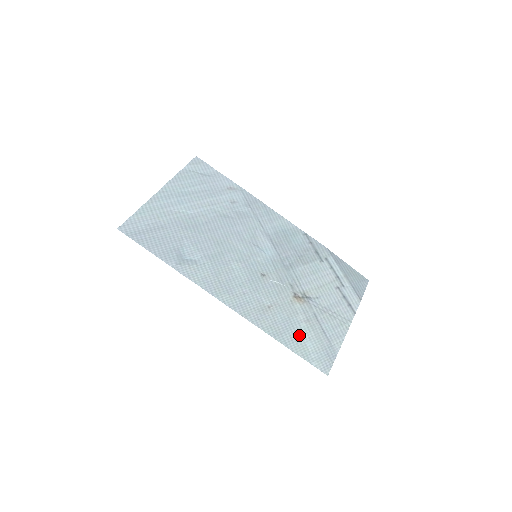
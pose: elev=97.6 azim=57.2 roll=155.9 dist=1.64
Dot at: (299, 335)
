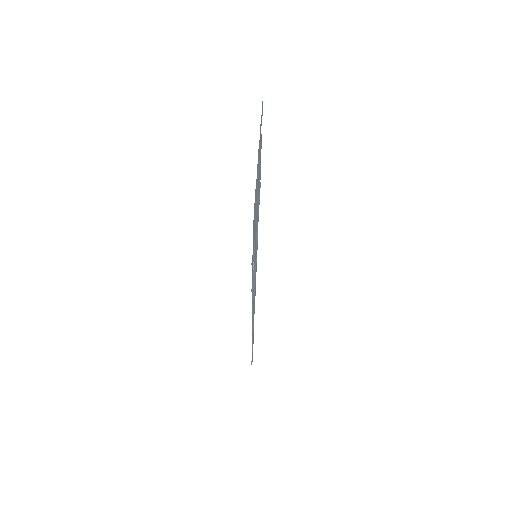
Dot at: occluded
